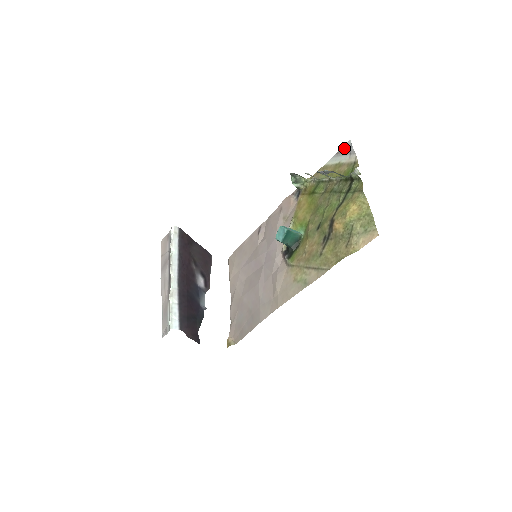
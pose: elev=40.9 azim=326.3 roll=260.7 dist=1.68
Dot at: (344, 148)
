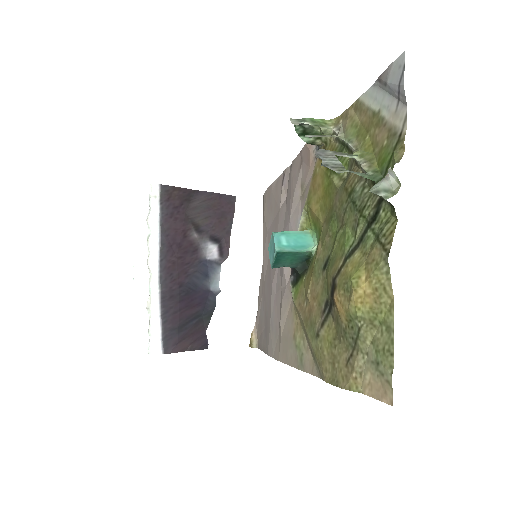
Dot at: (390, 74)
